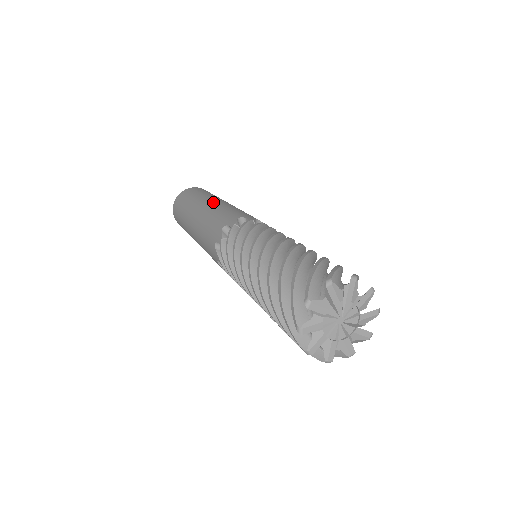
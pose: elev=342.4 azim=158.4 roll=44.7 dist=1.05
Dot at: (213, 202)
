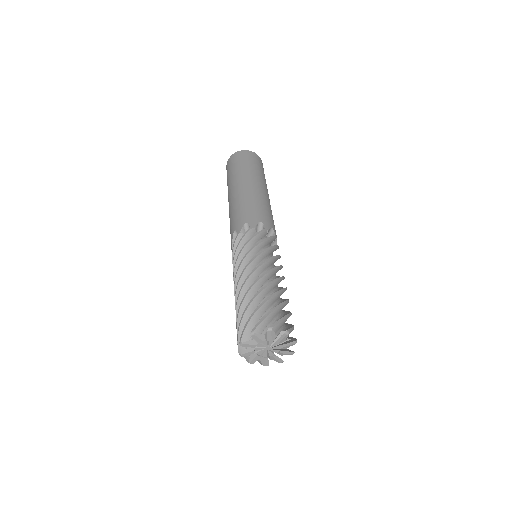
Dot at: (265, 192)
